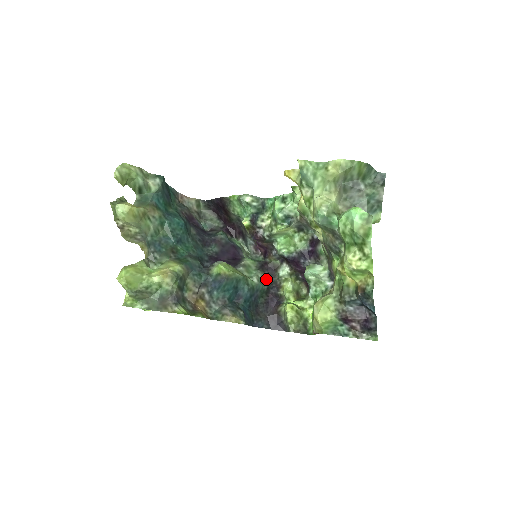
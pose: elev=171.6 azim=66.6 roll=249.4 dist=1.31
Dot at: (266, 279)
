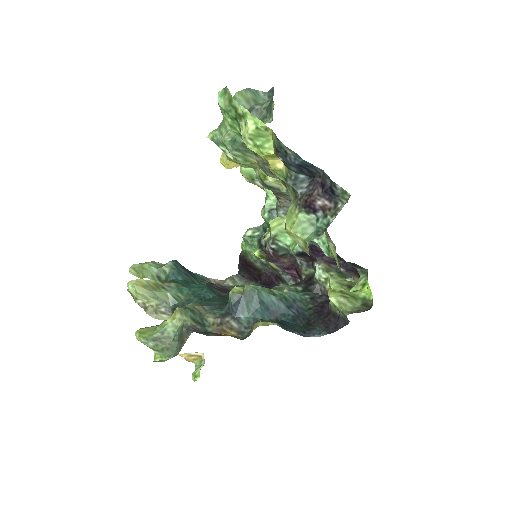
Dot at: (304, 290)
